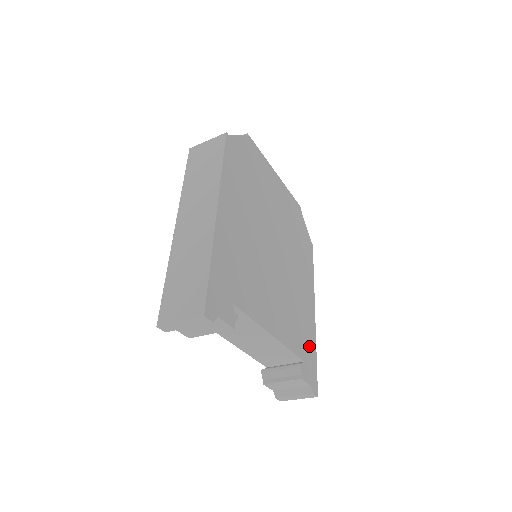
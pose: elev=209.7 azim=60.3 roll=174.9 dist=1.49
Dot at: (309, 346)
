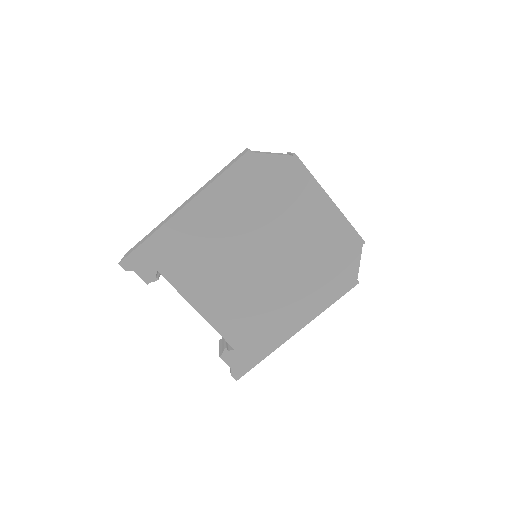
Dot at: (256, 347)
